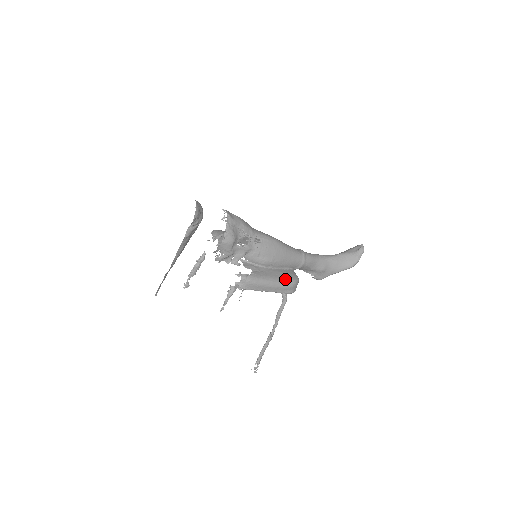
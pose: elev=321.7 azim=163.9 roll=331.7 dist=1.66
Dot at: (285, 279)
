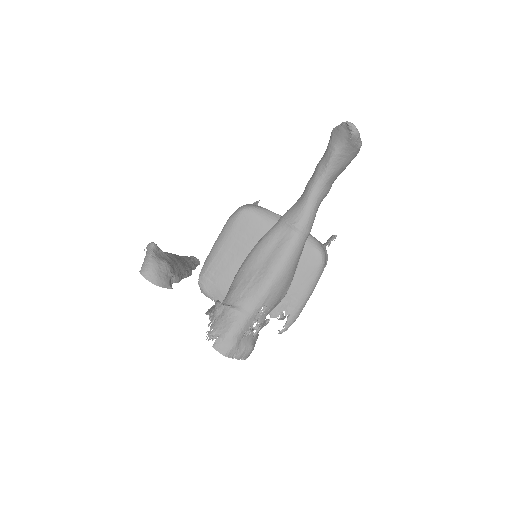
Dot at: (313, 277)
